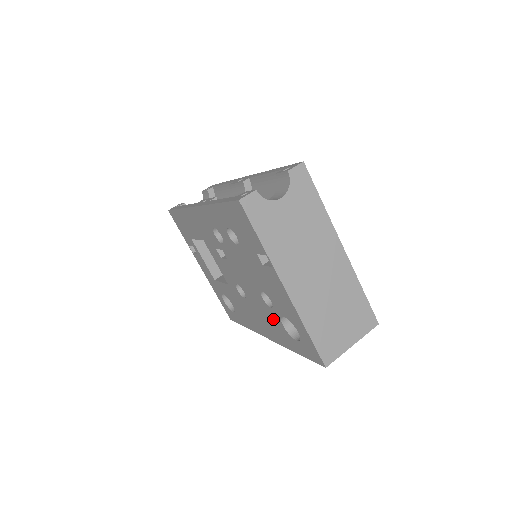
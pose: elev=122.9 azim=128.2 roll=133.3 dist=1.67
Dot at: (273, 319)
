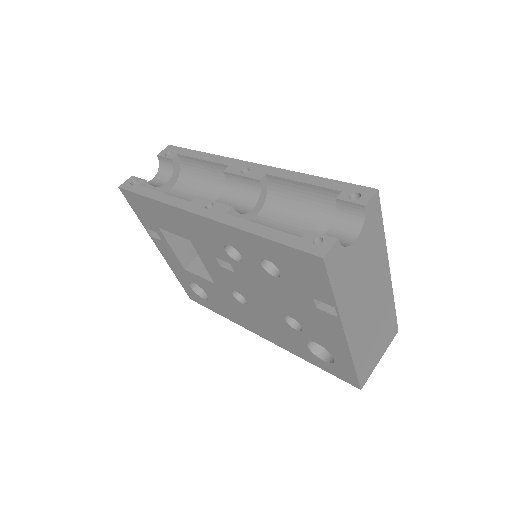
Dot at: (291, 335)
